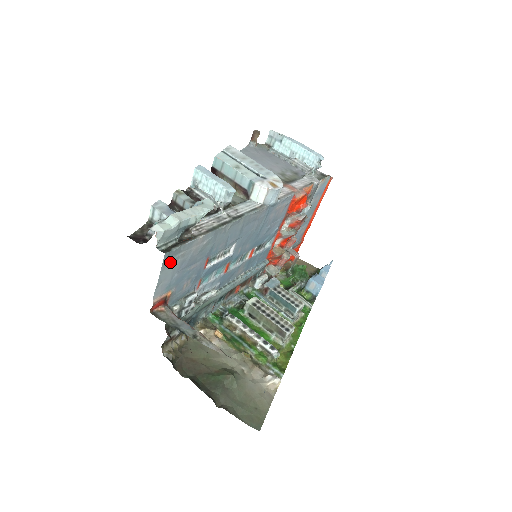
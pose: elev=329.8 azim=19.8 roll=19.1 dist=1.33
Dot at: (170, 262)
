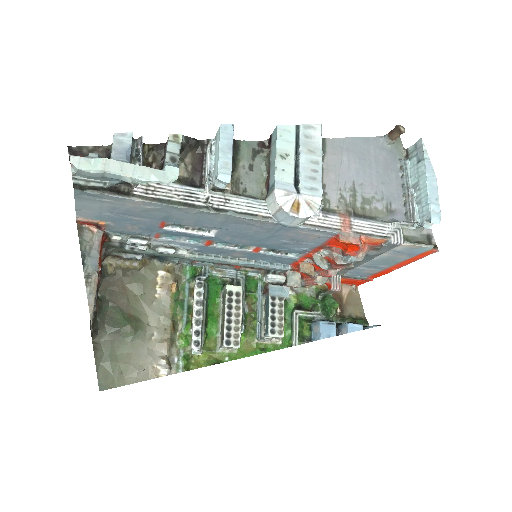
Dot at: (90, 199)
